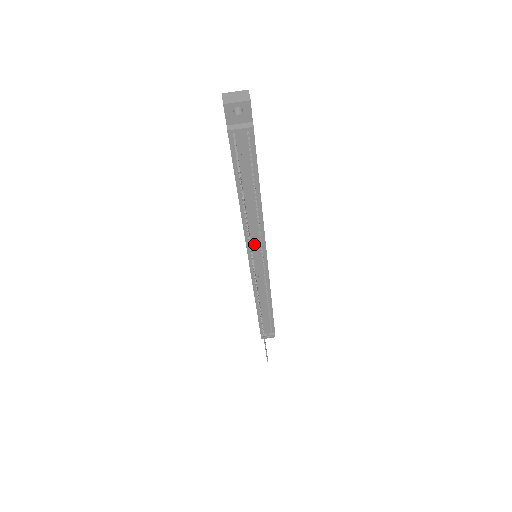
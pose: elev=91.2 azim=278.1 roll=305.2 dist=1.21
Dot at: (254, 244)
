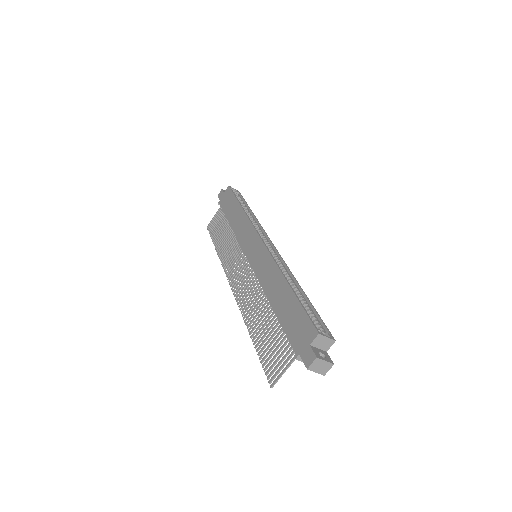
Dot at: occluded
